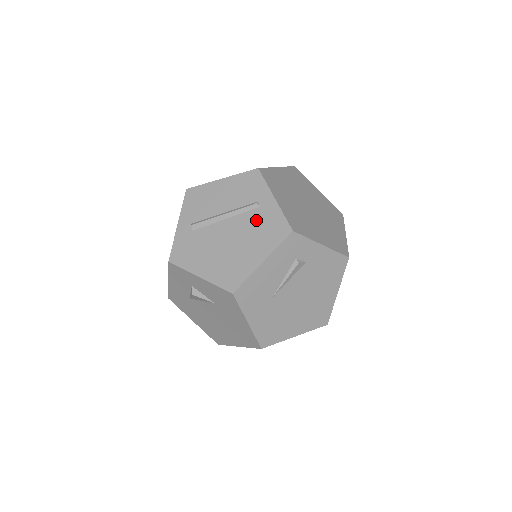
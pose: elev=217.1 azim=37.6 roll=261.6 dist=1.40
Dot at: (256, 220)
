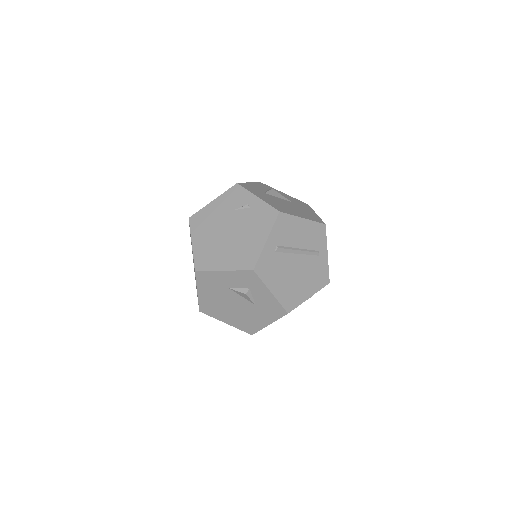
Dot at: (314, 265)
